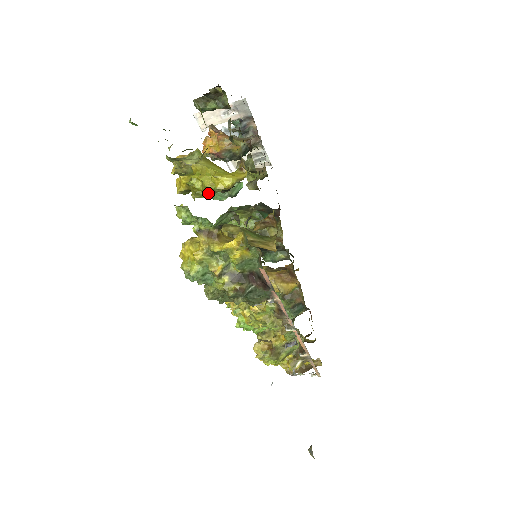
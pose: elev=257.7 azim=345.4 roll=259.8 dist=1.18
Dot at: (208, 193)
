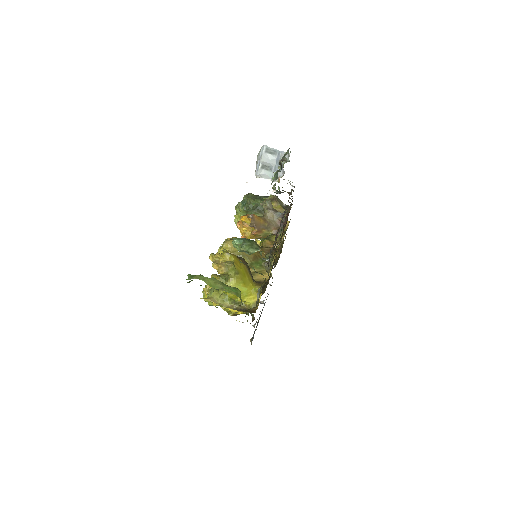
Dot at: (232, 302)
